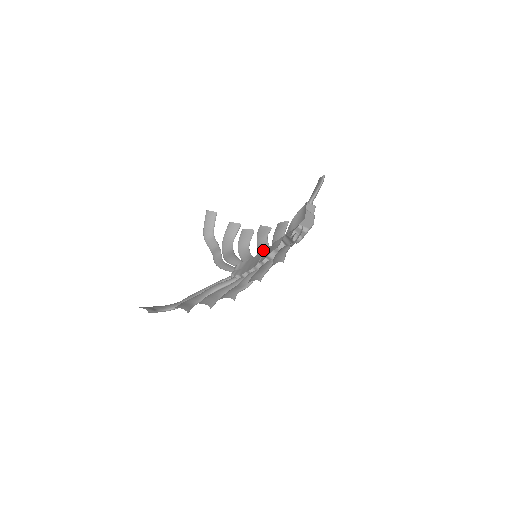
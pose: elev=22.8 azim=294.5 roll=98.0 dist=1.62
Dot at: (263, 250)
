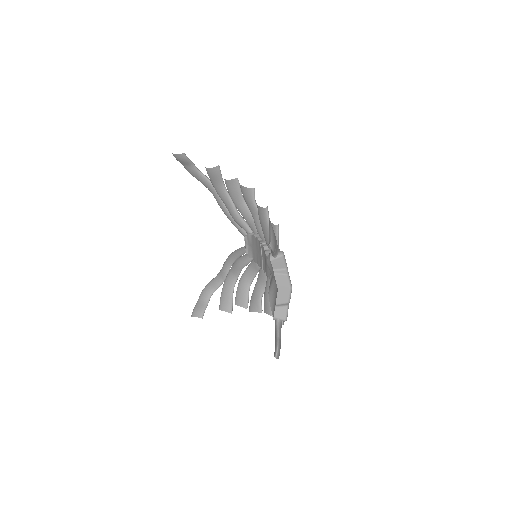
Dot at: (259, 243)
